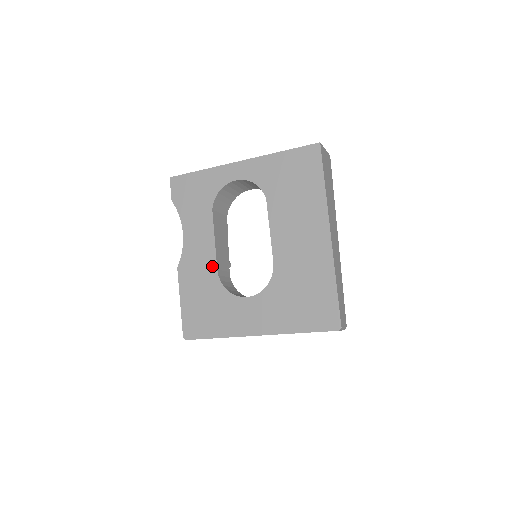
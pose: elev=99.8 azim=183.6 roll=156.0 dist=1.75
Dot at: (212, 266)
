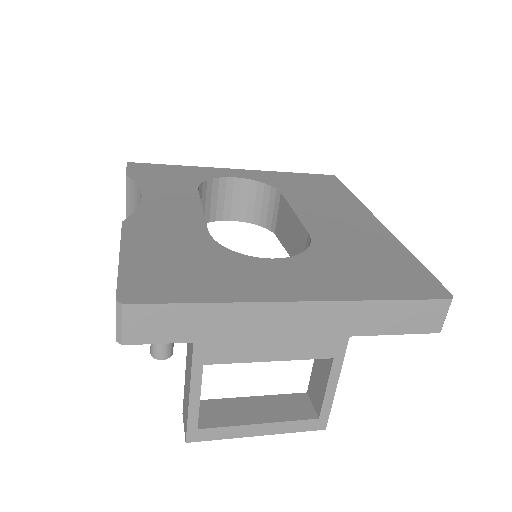
Dot at: (198, 226)
